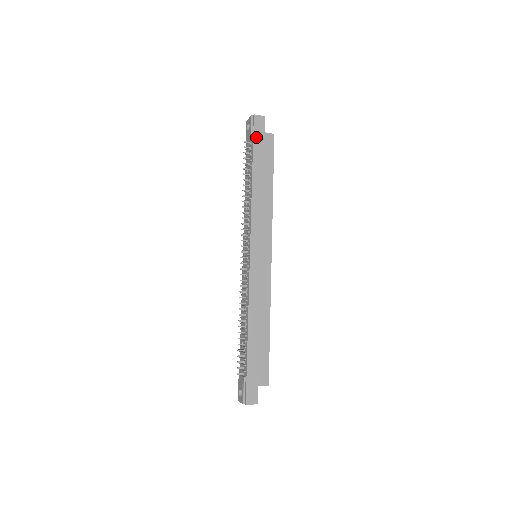
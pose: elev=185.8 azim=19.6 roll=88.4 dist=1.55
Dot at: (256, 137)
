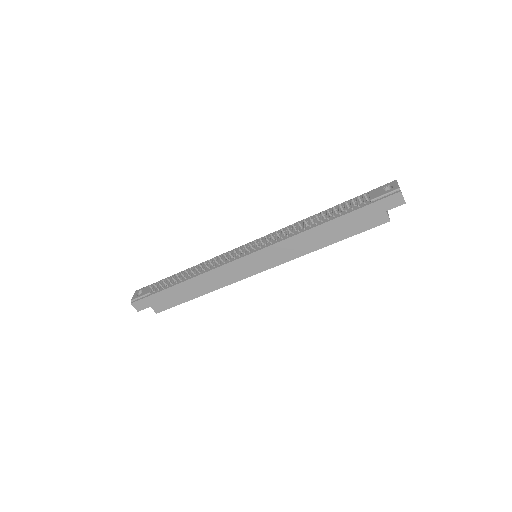
Dot at: (375, 205)
